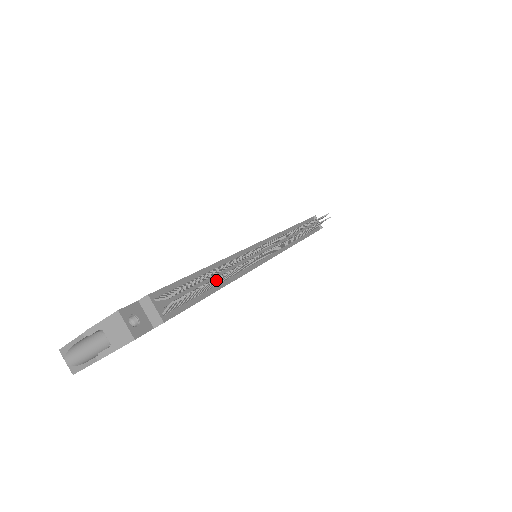
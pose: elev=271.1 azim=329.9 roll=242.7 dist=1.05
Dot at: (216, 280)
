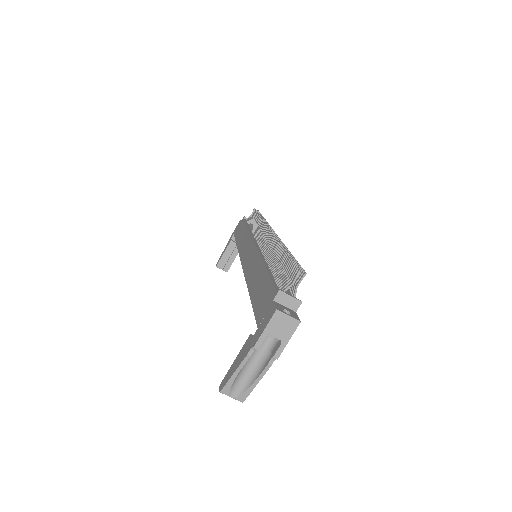
Dot at: (296, 261)
